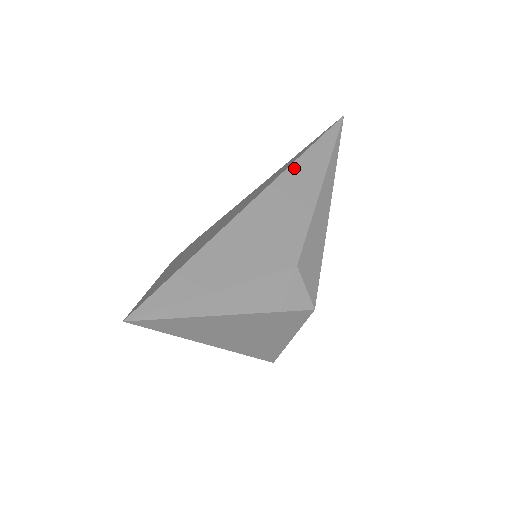
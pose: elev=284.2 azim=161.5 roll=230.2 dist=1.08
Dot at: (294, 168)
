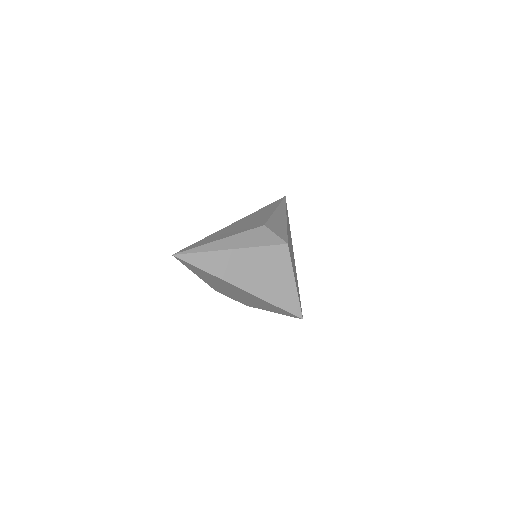
Dot at: (258, 211)
